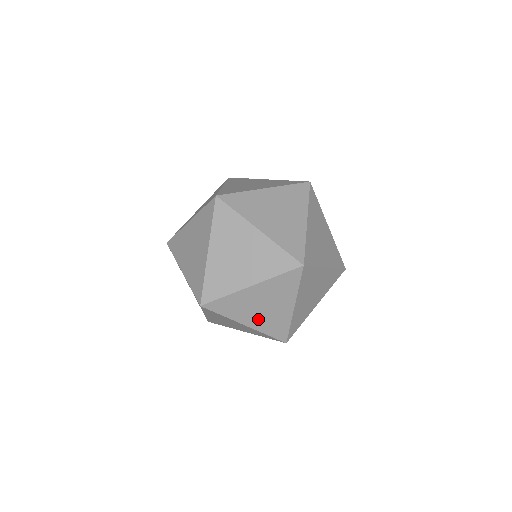
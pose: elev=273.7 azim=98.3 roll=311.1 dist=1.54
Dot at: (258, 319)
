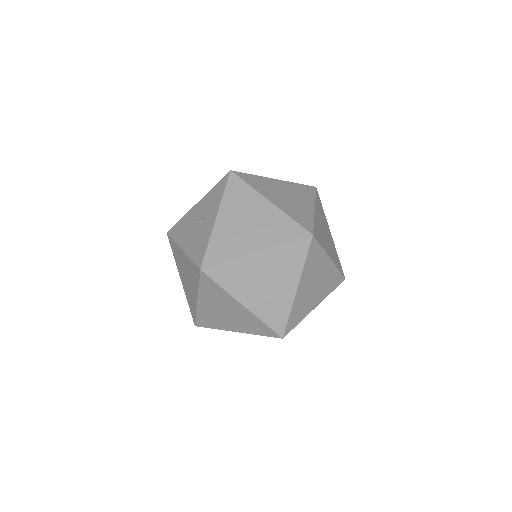
Dot at: occluded
